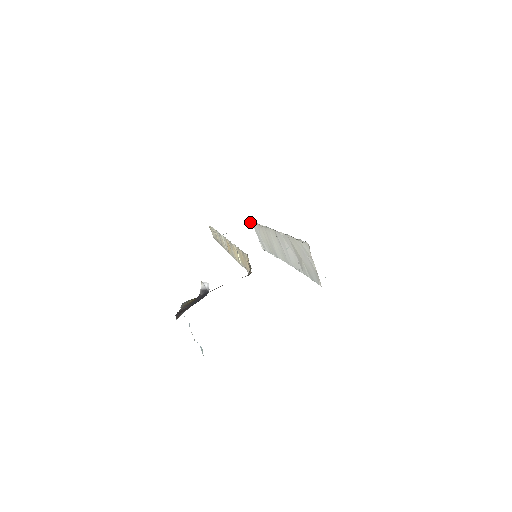
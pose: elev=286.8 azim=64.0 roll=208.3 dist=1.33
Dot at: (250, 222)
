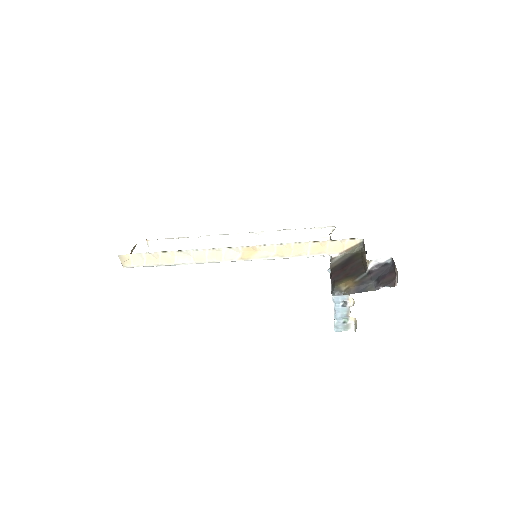
Dot at: (150, 241)
